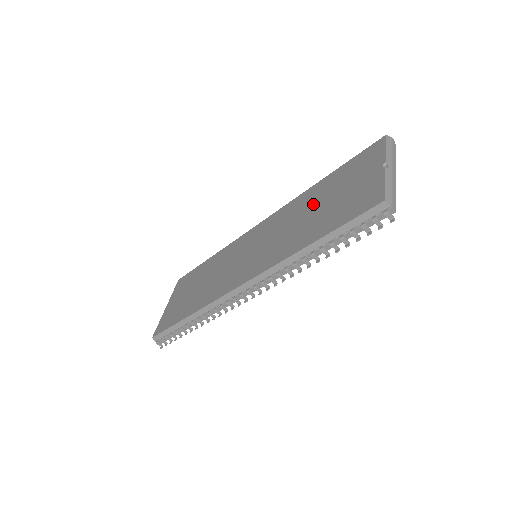
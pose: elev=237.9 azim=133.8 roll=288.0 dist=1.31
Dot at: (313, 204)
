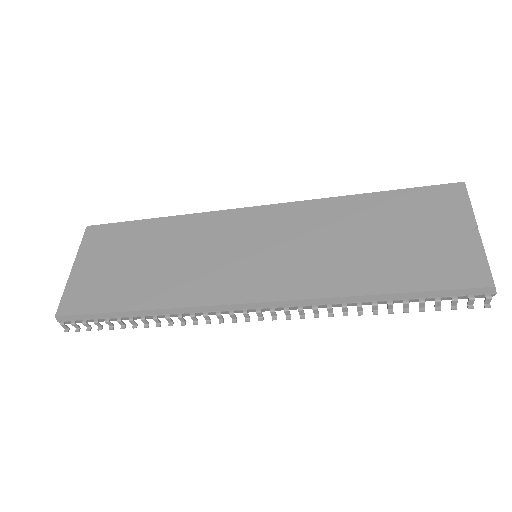
Dot at: (362, 228)
